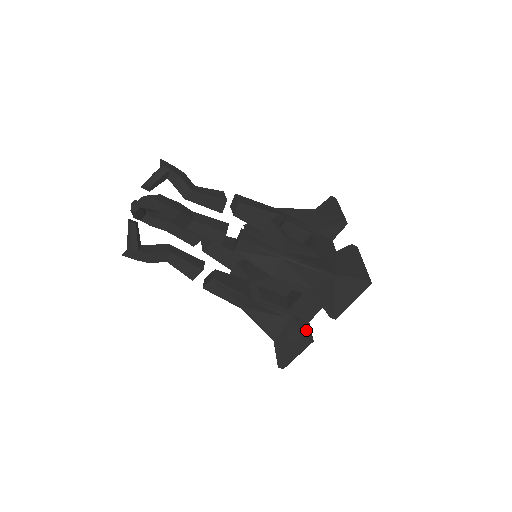
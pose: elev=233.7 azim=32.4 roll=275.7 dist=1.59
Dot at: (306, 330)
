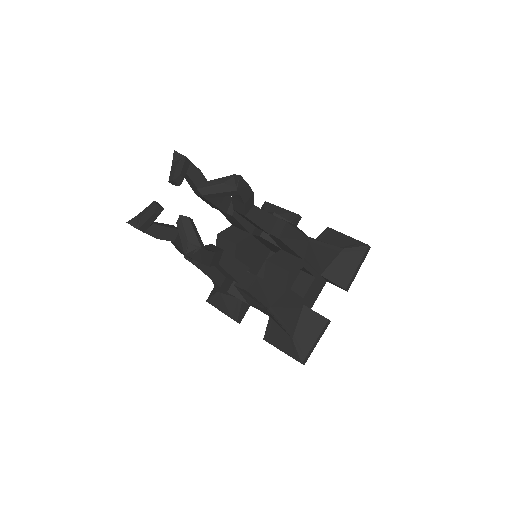
Dot at: occluded
